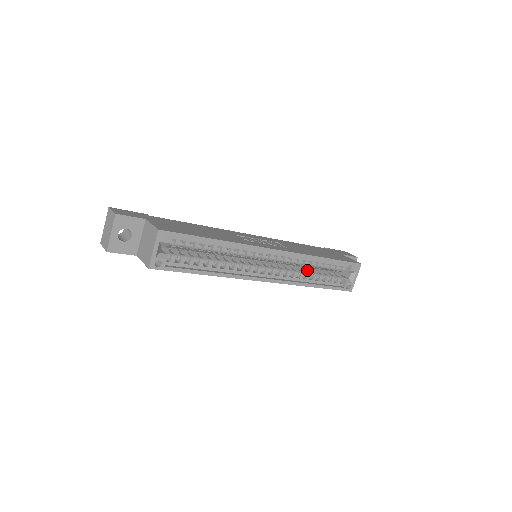
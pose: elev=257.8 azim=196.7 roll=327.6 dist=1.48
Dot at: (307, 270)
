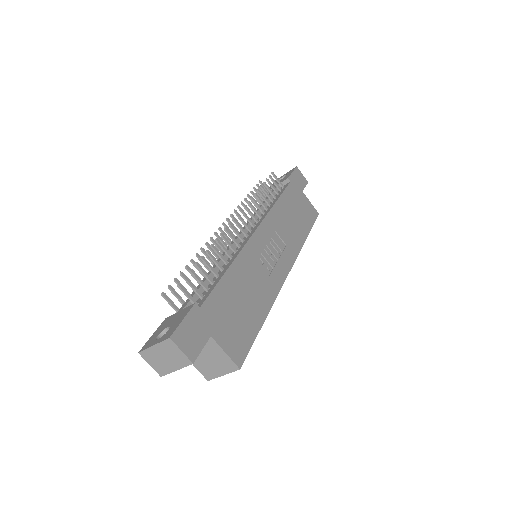
Dot at: occluded
